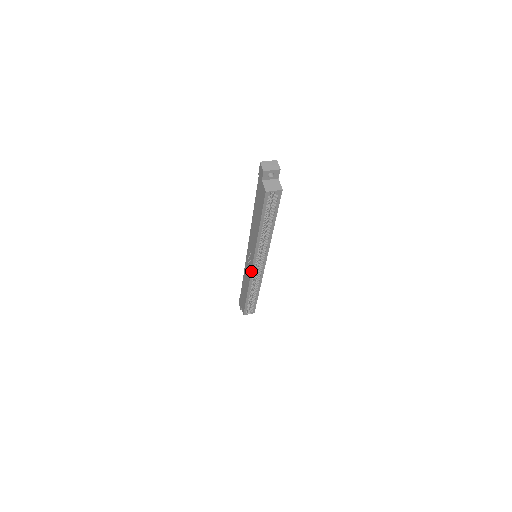
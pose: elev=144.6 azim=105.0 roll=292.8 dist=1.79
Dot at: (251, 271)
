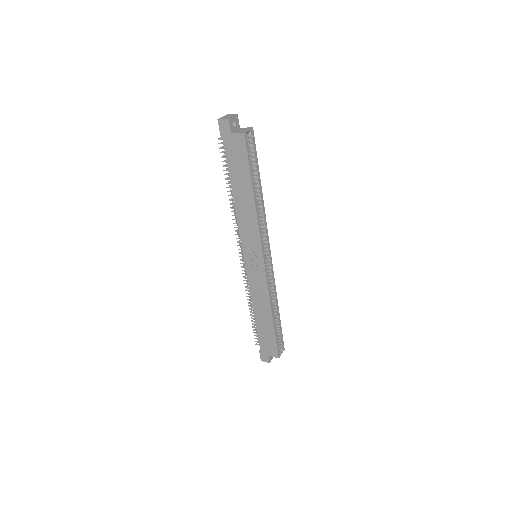
Dot at: (265, 270)
